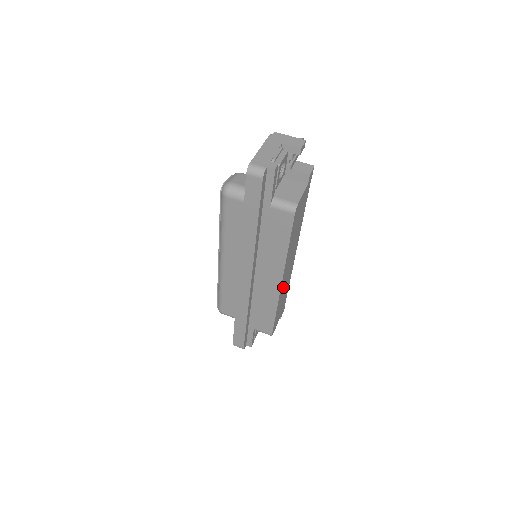
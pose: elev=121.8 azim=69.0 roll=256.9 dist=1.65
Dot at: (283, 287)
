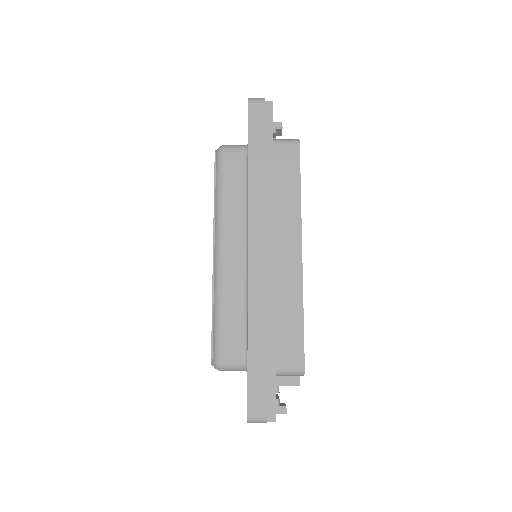
Dot at: occluded
